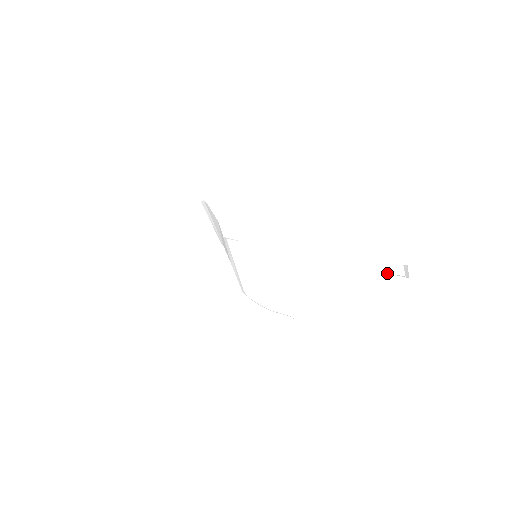
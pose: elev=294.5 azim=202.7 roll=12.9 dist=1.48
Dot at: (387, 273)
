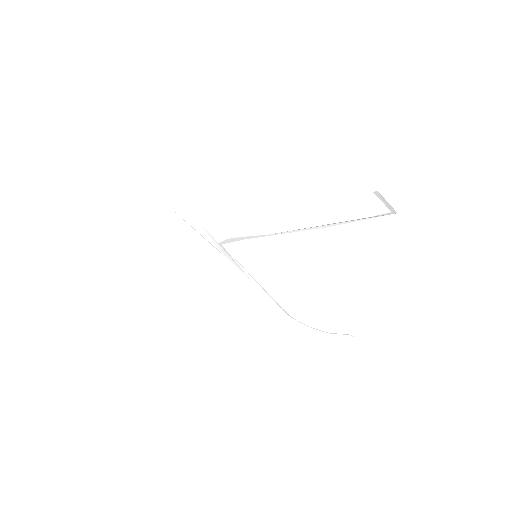
Dot at: (371, 217)
